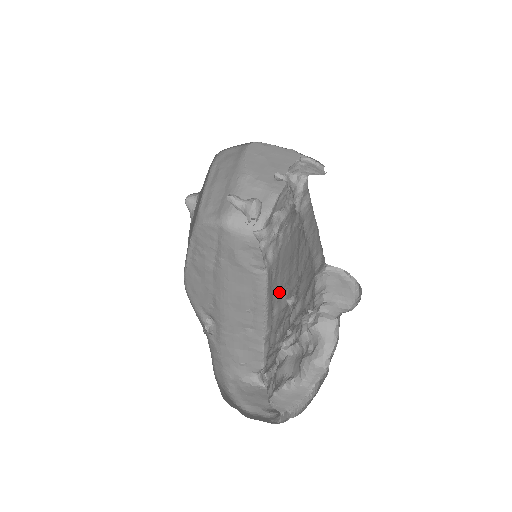
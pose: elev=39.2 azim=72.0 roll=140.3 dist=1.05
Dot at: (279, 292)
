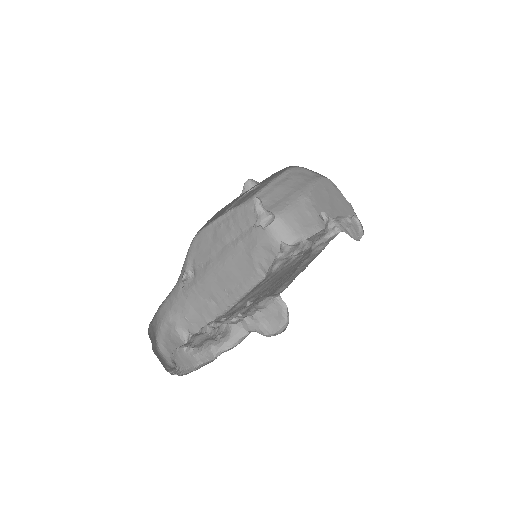
Dot at: (254, 294)
